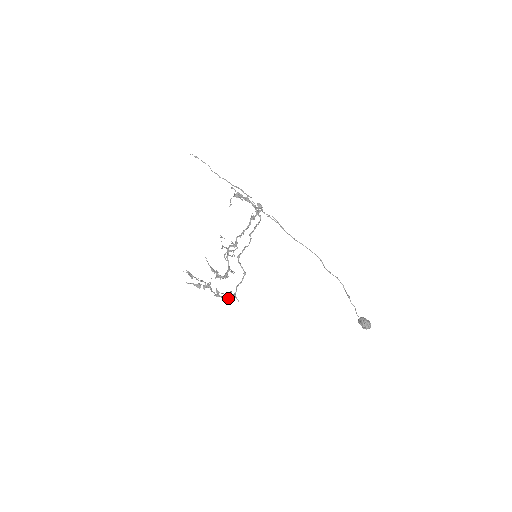
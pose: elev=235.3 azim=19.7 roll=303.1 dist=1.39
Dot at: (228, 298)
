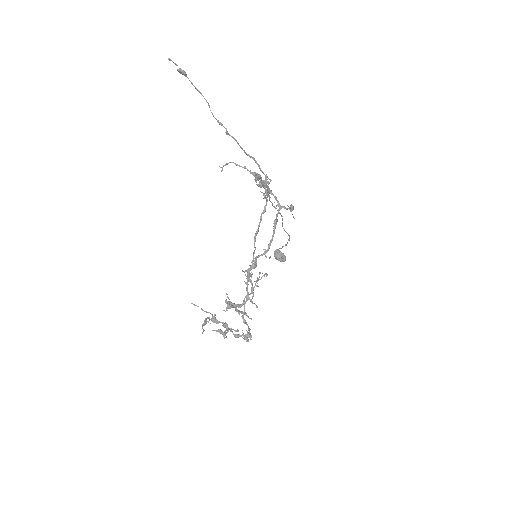
Dot at: (250, 336)
